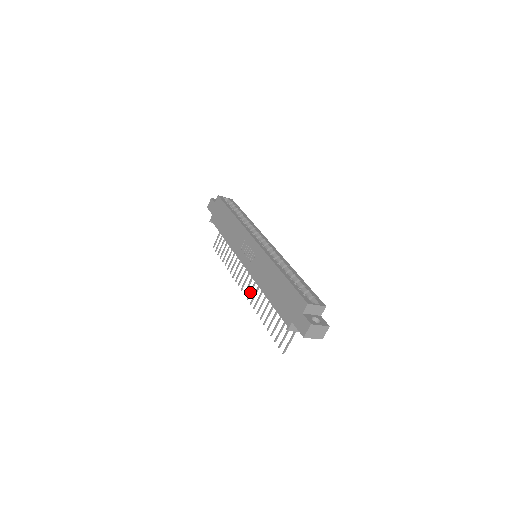
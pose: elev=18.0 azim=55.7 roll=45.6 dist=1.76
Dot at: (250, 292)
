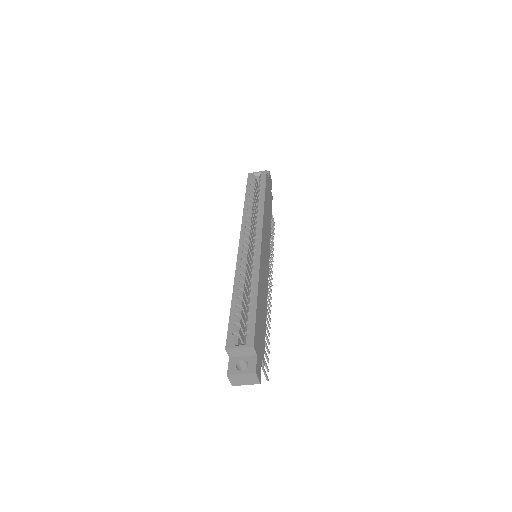
Dot at: (268, 293)
